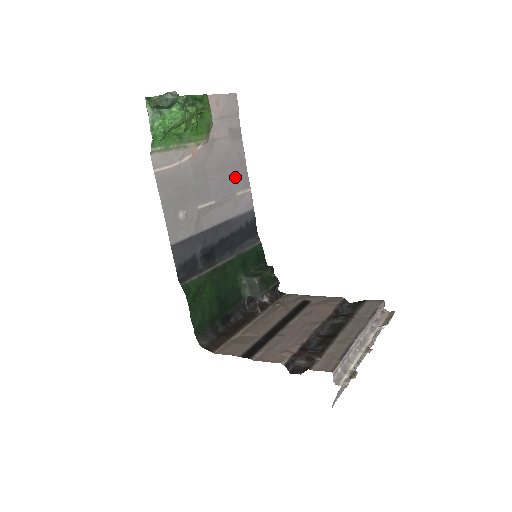
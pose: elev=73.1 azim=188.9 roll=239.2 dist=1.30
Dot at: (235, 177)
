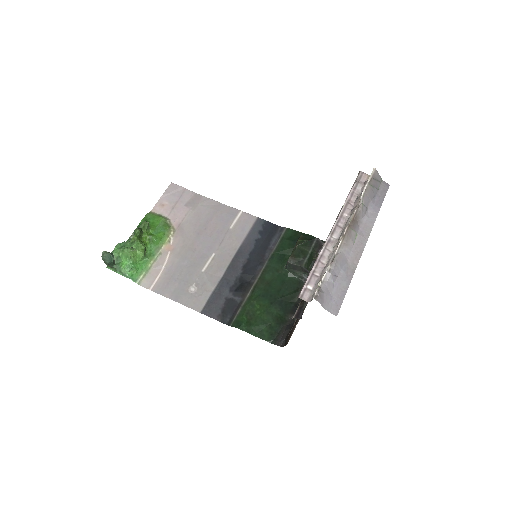
Dot at: (219, 221)
